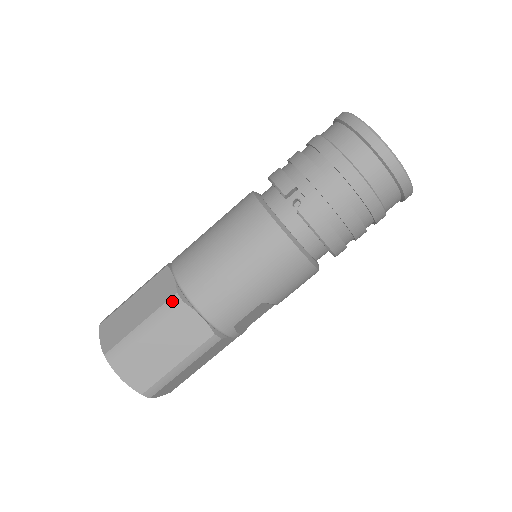
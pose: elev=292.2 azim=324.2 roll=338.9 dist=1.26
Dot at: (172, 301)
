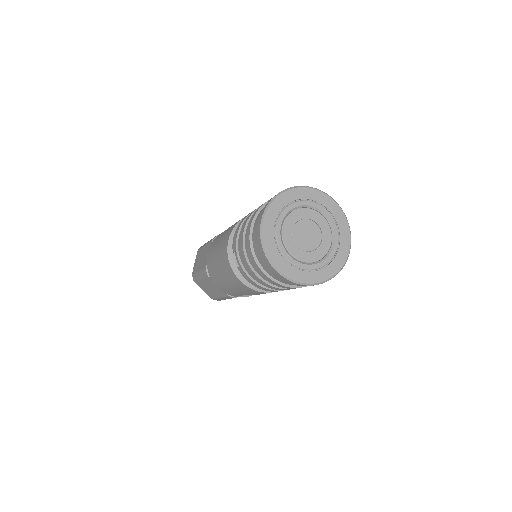
Dot at: (205, 271)
